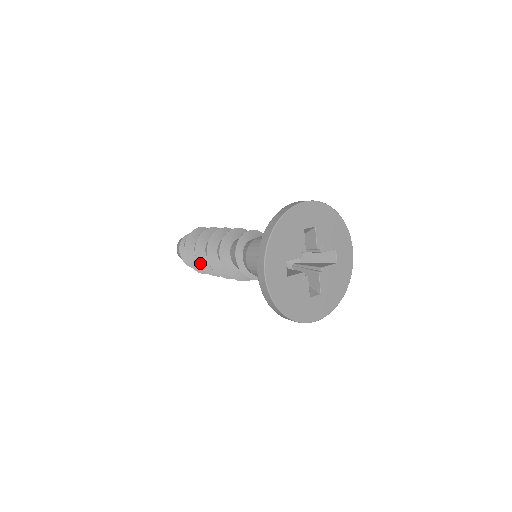
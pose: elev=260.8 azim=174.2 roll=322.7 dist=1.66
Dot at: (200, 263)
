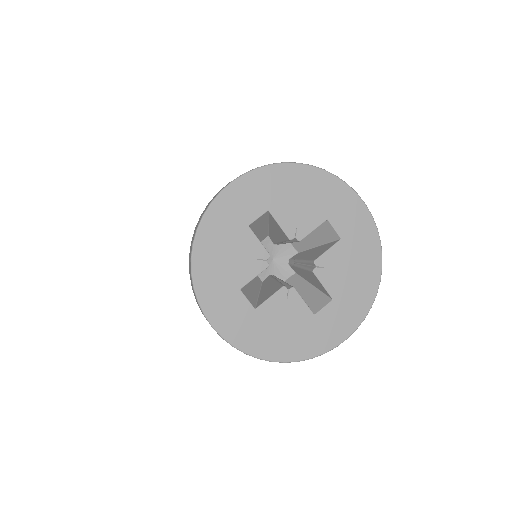
Dot at: occluded
